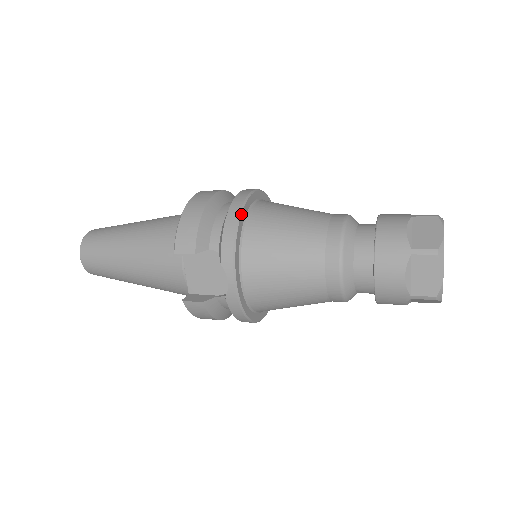
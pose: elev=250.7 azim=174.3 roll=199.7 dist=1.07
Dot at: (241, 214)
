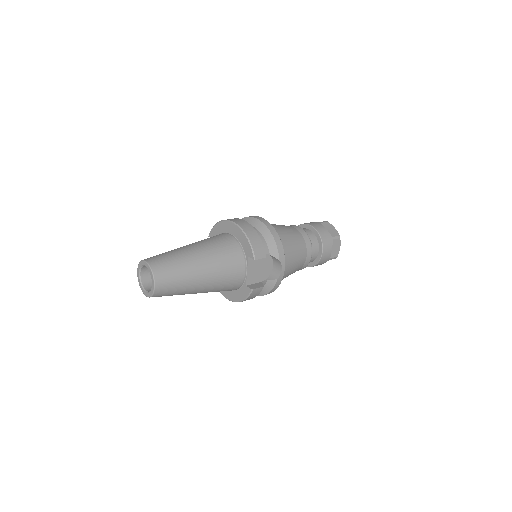
Dot at: occluded
